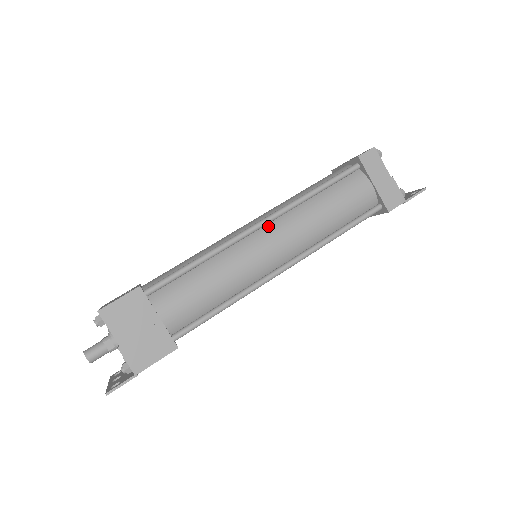
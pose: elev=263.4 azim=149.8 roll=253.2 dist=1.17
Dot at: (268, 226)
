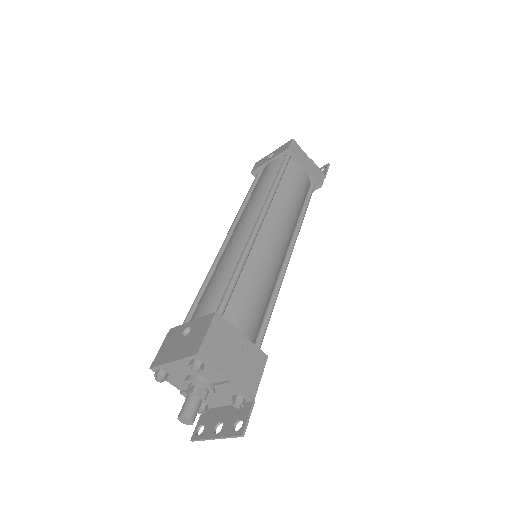
Dot at: (264, 222)
